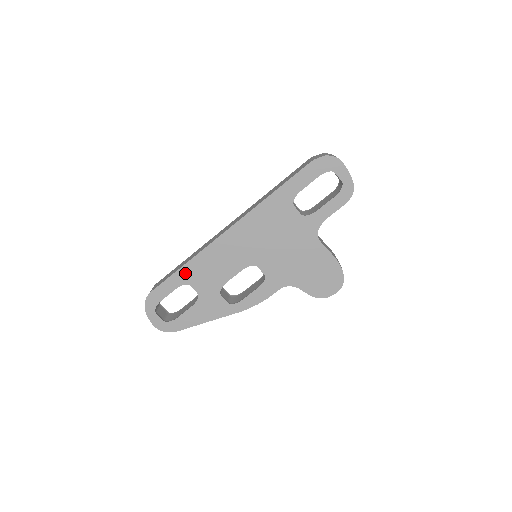
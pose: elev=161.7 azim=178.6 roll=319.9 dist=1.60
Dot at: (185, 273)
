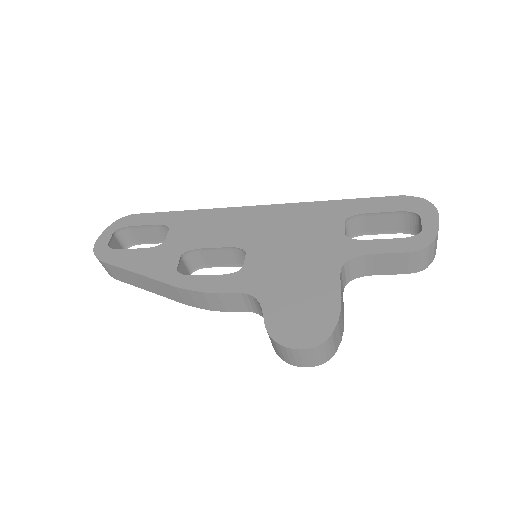
Dot at: (180, 217)
